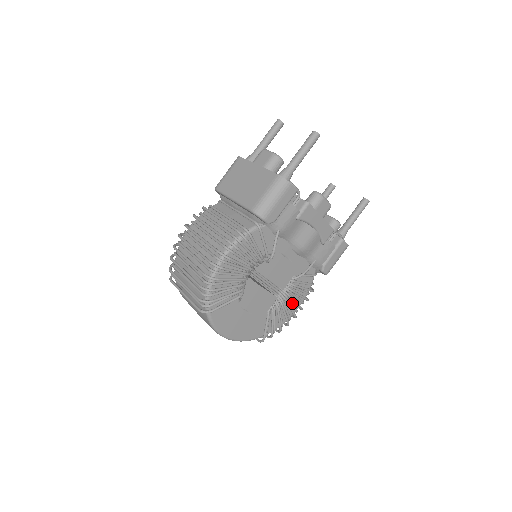
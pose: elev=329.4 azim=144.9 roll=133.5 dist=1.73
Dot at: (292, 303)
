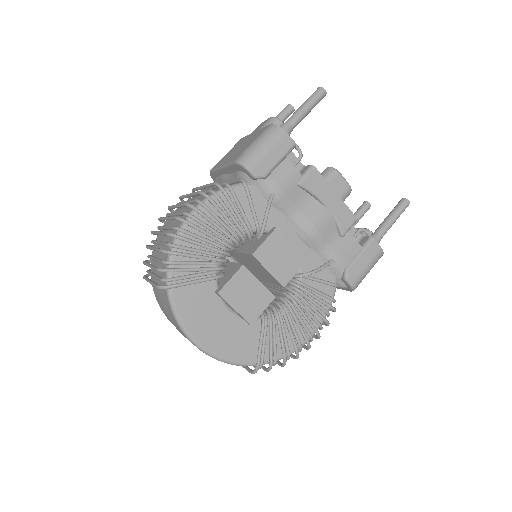
Dot at: (302, 319)
